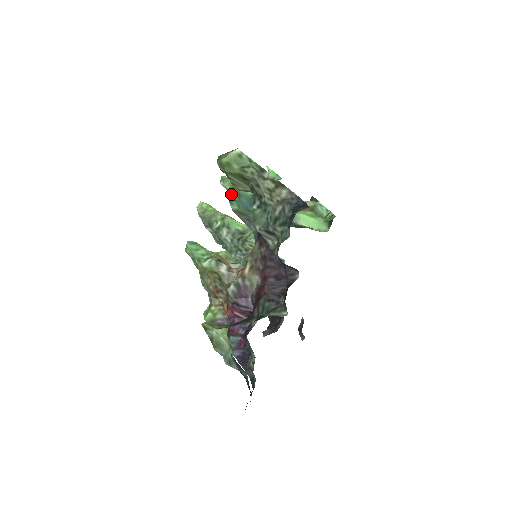
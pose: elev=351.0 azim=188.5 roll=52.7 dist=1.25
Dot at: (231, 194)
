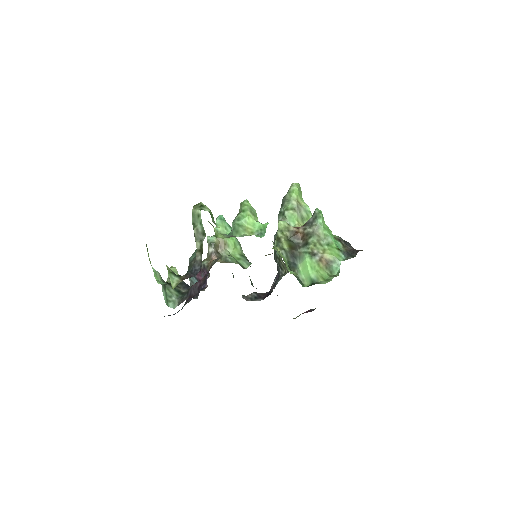
Dot at: occluded
